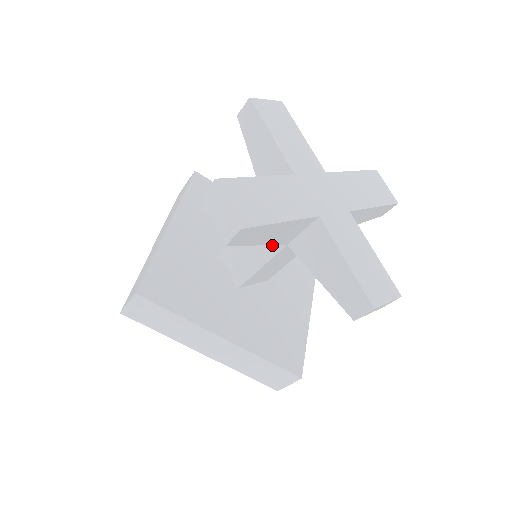
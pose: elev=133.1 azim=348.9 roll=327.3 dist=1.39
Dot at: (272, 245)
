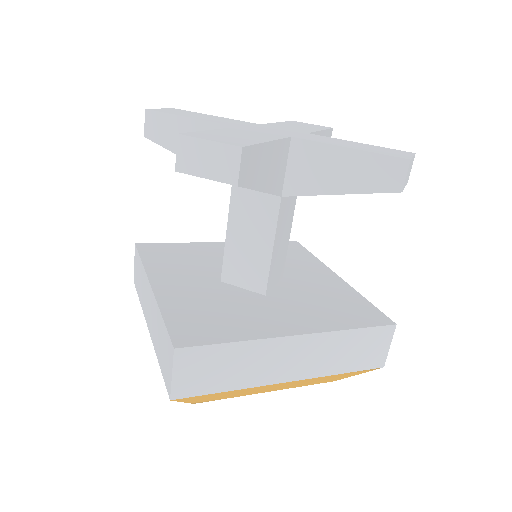
Dot at: occluded
